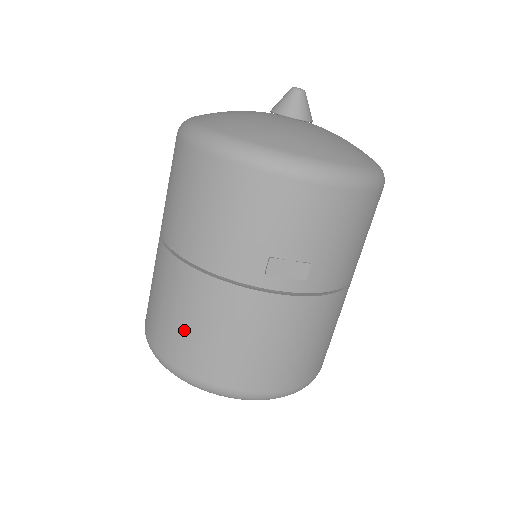
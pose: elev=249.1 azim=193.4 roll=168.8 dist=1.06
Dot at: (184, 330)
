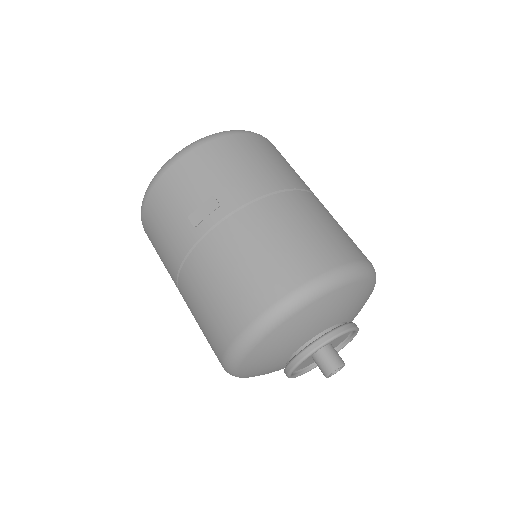
Dot at: (205, 319)
